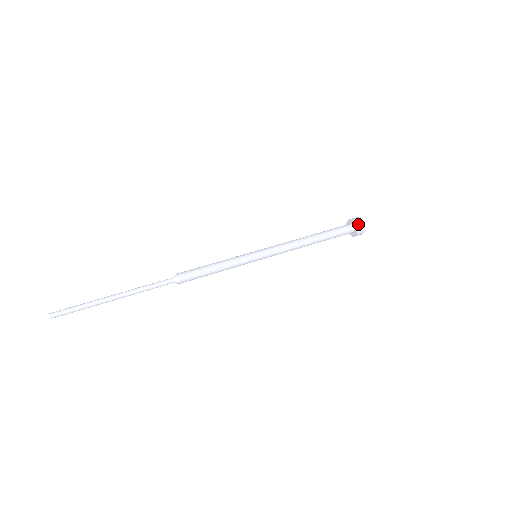
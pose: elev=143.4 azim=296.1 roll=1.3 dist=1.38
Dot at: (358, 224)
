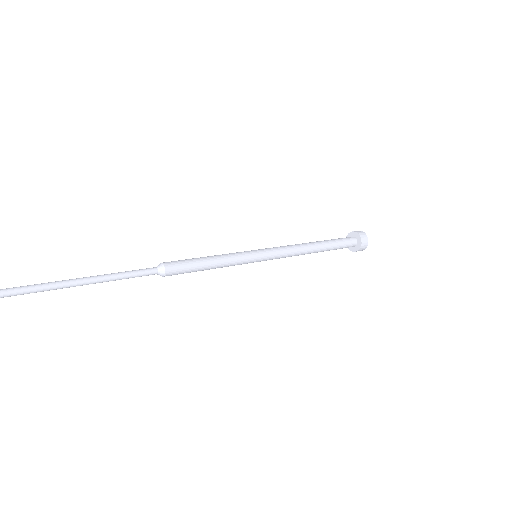
Dot at: (363, 242)
